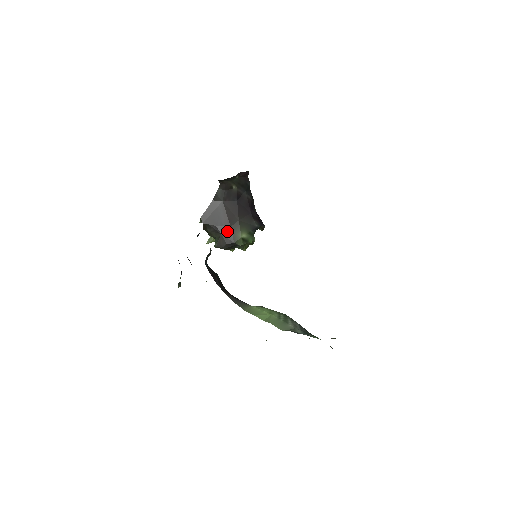
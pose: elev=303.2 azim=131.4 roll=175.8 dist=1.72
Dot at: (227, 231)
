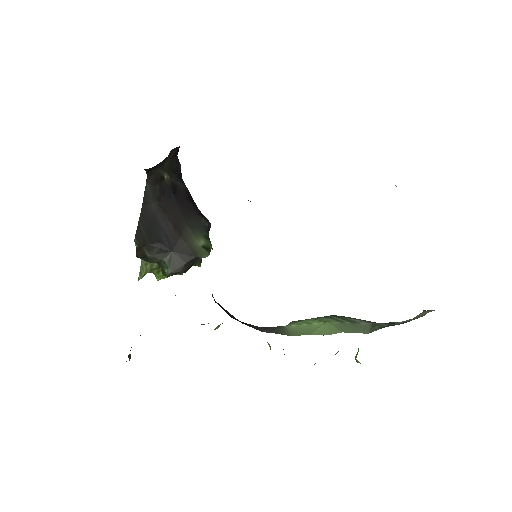
Dot at: (178, 244)
